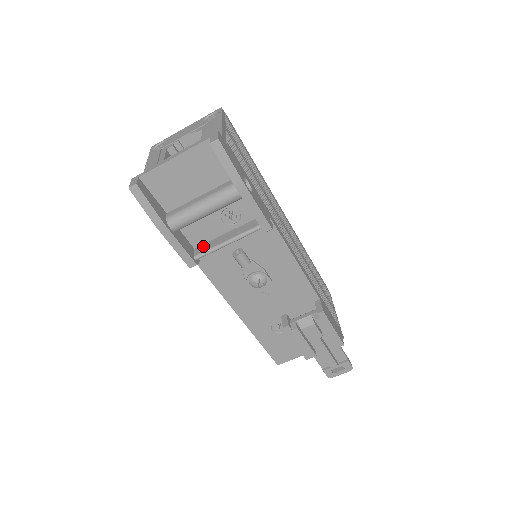
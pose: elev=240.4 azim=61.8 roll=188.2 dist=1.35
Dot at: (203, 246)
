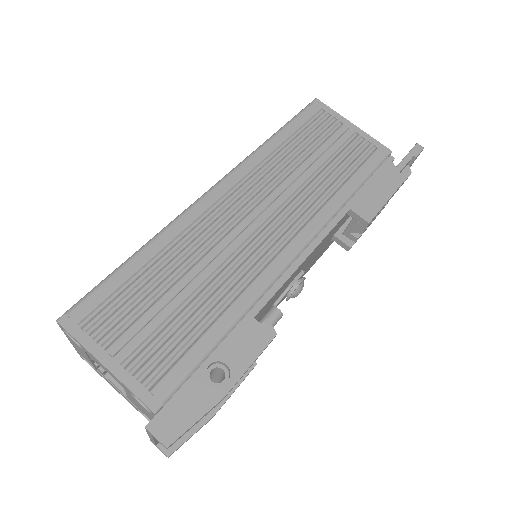
Dot at: occluded
